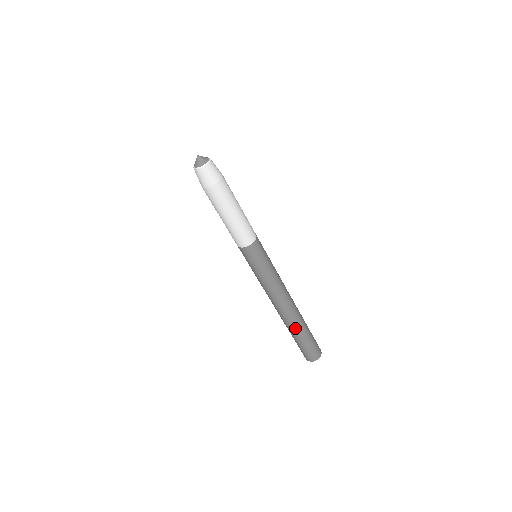
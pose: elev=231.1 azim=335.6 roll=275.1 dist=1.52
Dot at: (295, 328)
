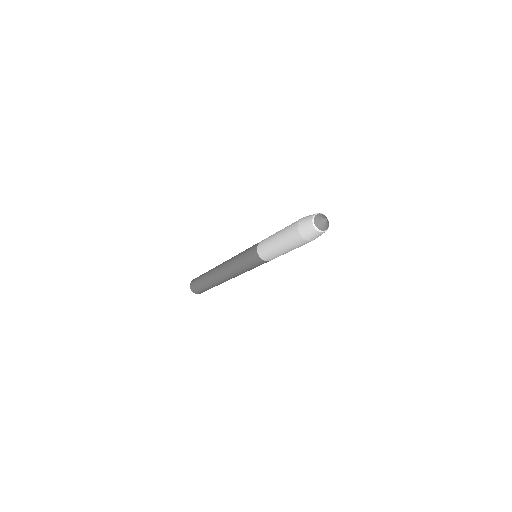
Dot at: occluded
